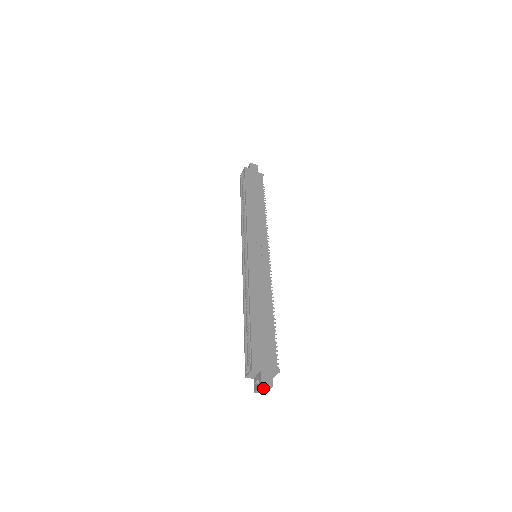
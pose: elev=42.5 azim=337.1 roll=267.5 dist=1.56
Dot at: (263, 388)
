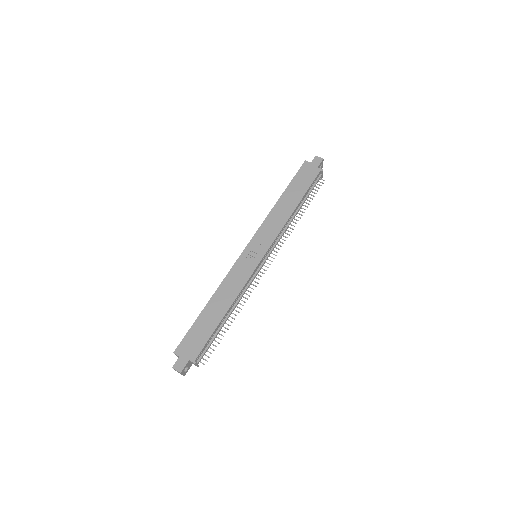
Dot at: (177, 371)
